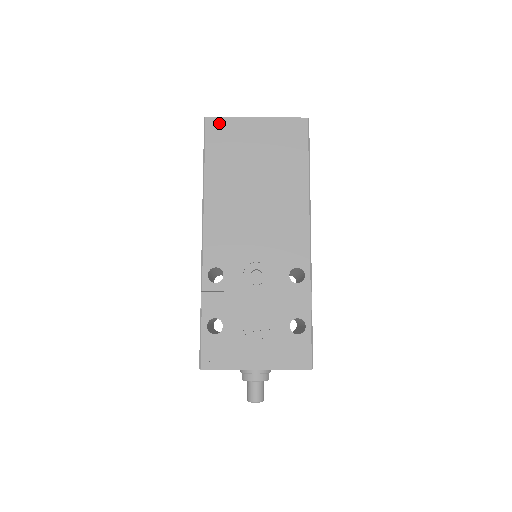
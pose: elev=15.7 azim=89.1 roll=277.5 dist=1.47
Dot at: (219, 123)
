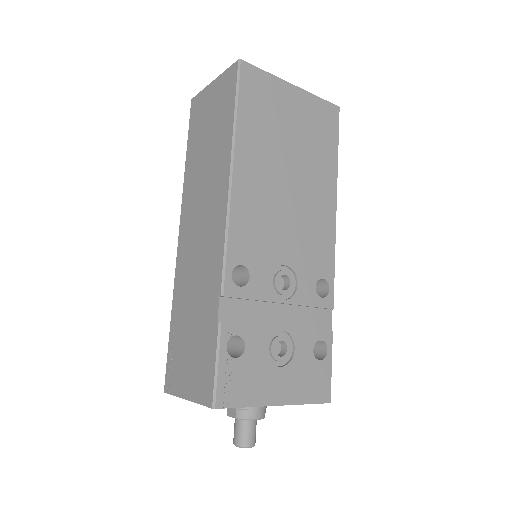
Dot at: (256, 74)
